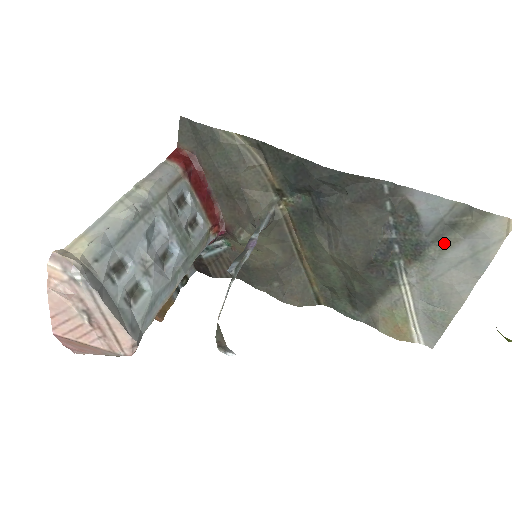
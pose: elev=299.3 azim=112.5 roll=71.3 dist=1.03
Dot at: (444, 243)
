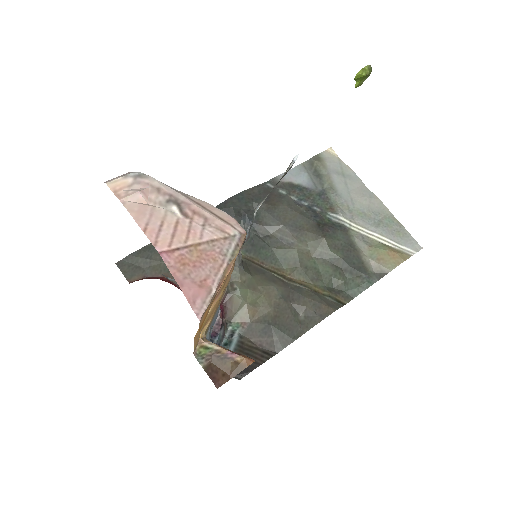
Dot at: (327, 183)
